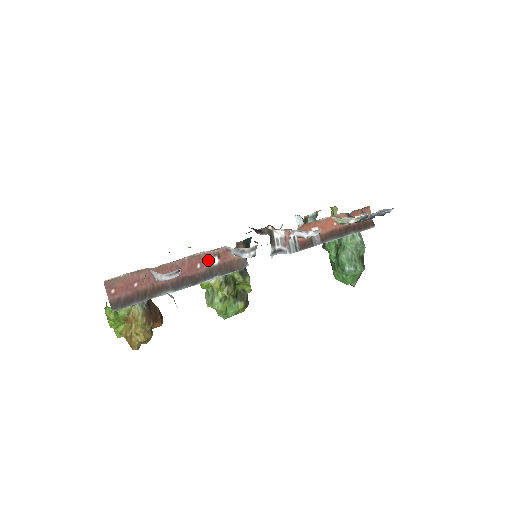
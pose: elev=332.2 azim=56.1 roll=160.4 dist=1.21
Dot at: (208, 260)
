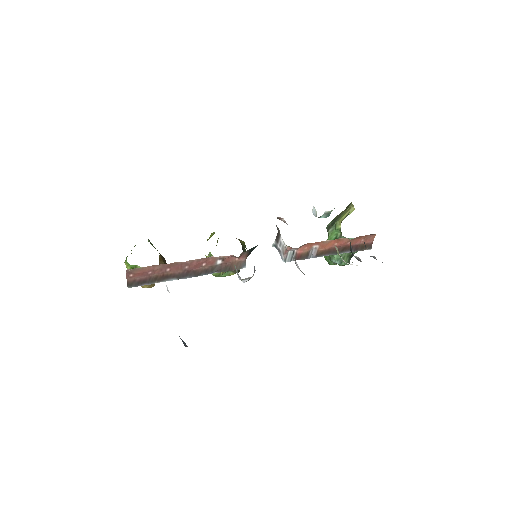
Dot at: (213, 261)
